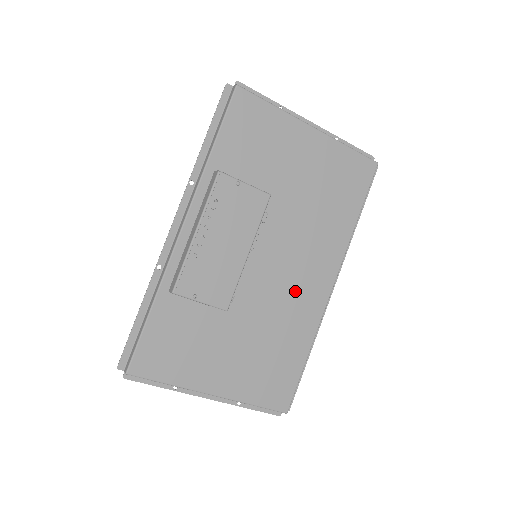
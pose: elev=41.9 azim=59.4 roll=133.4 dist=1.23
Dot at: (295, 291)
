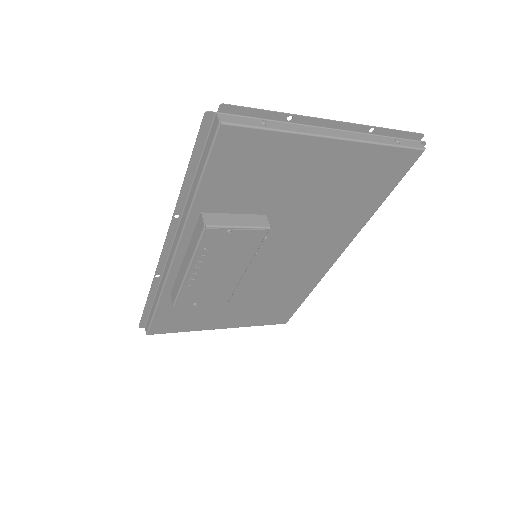
Dot at: (298, 268)
